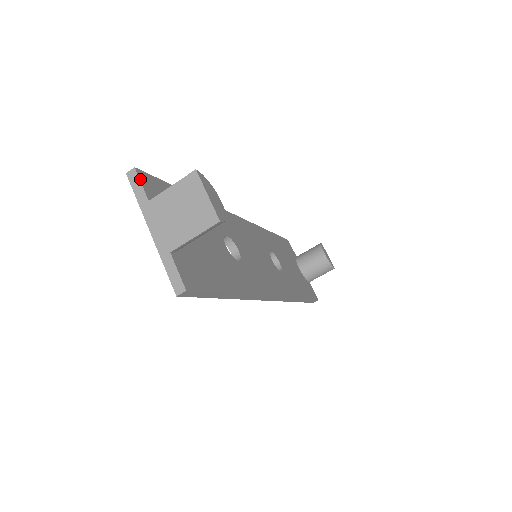
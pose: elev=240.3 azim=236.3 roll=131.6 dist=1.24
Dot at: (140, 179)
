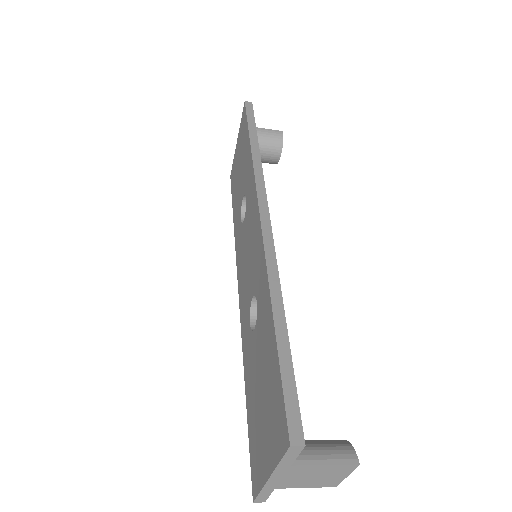
Dot at: (300, 451)
